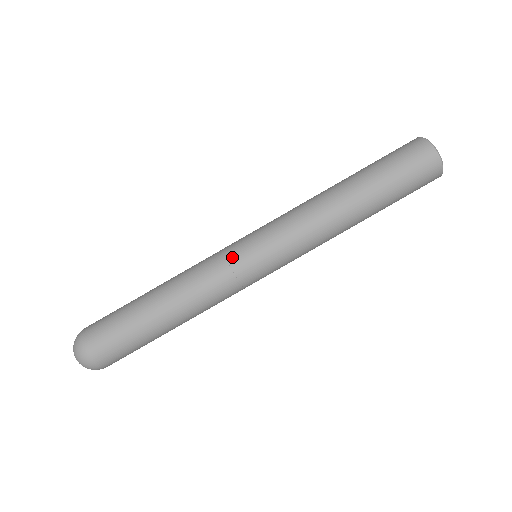
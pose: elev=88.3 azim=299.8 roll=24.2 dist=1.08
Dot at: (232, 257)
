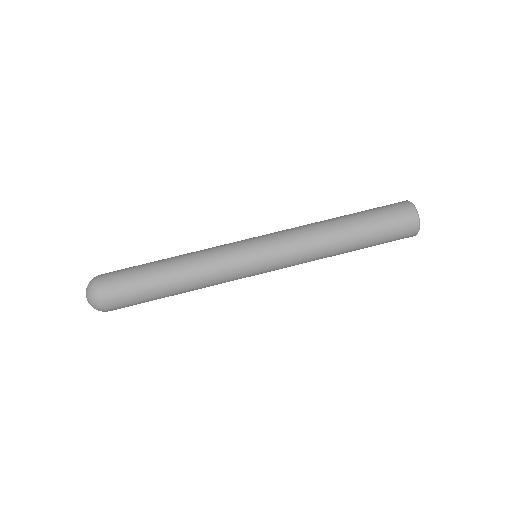
Dot at: (240, 259)
